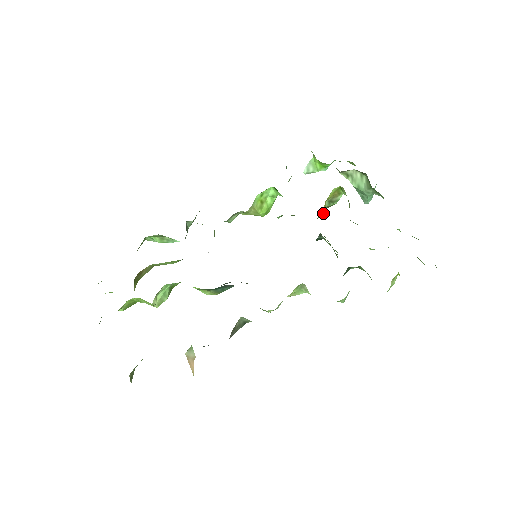
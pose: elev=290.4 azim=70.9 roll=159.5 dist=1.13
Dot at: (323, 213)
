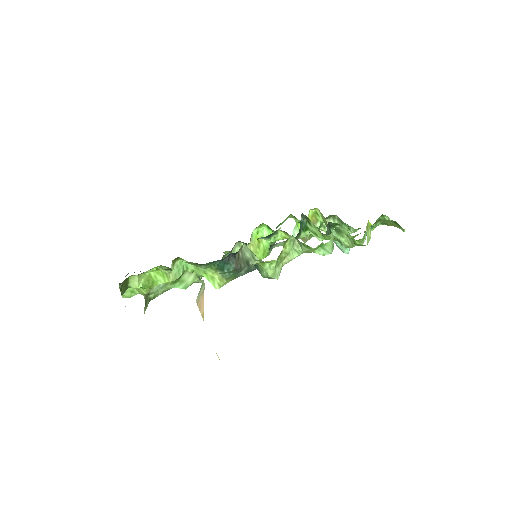
Dot at: occluded
